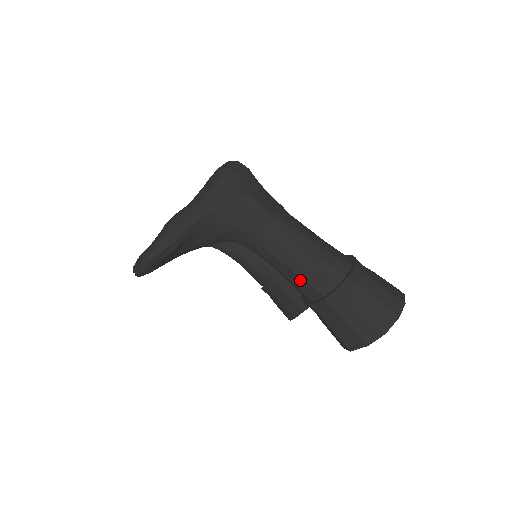
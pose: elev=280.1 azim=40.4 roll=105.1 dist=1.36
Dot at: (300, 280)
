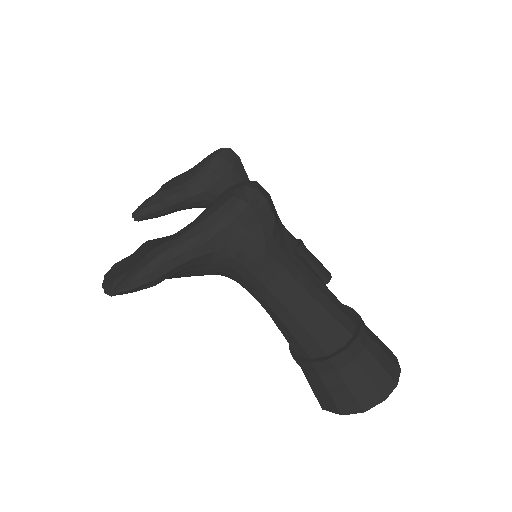
Dot at: (291, 336)
